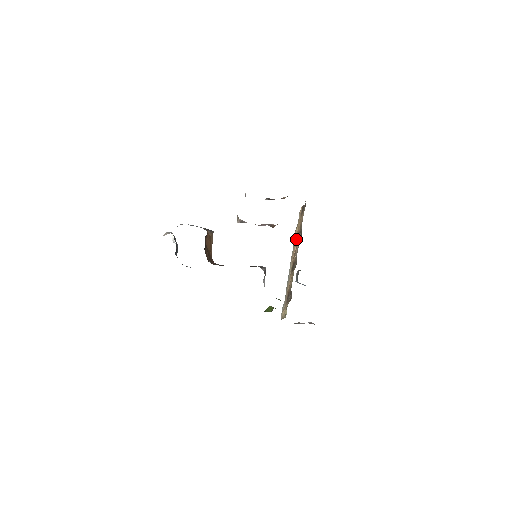
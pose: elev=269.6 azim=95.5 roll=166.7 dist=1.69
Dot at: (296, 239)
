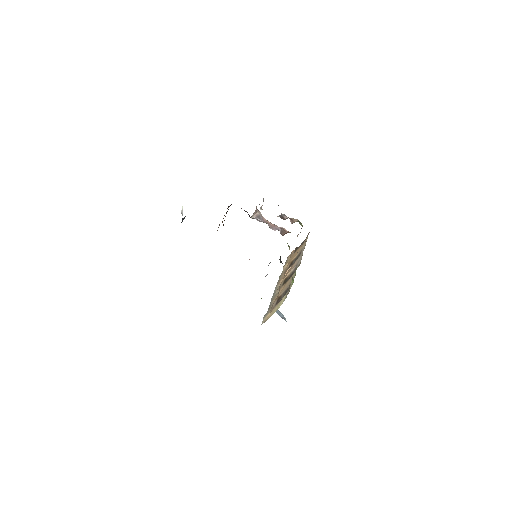
Dot at: (287, 268)
